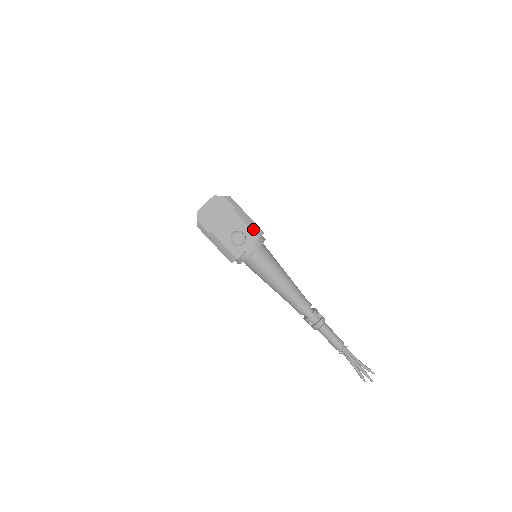
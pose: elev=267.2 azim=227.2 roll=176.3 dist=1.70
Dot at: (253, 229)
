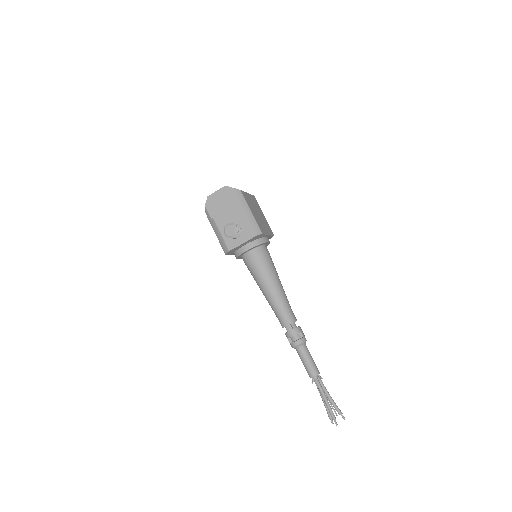
Dot at: (251, 226)
